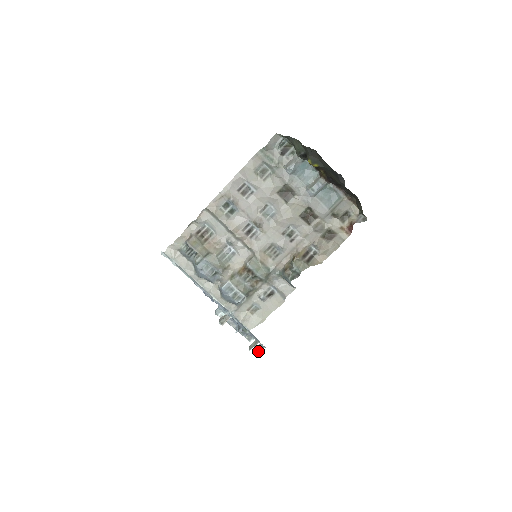
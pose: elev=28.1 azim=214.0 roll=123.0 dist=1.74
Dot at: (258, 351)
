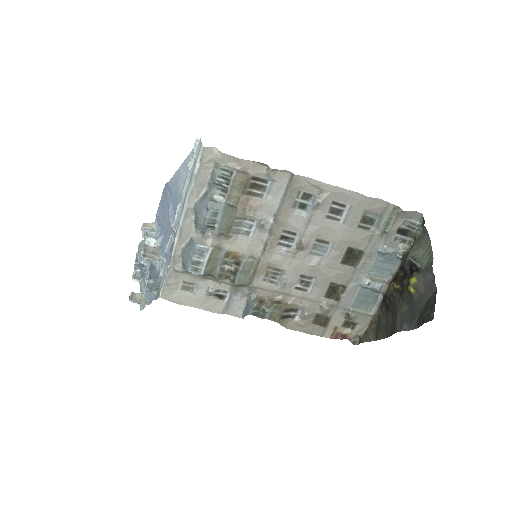
Dot at: occluded
